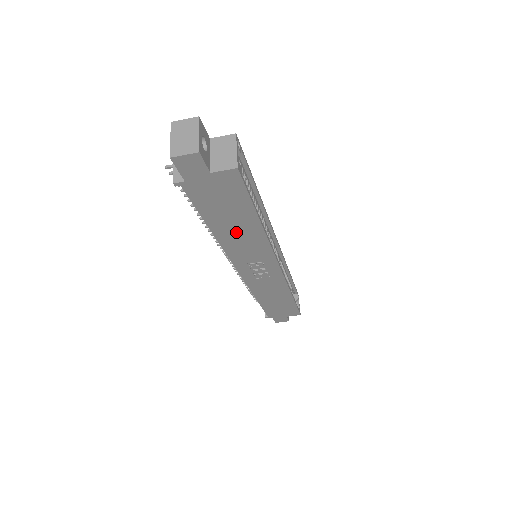
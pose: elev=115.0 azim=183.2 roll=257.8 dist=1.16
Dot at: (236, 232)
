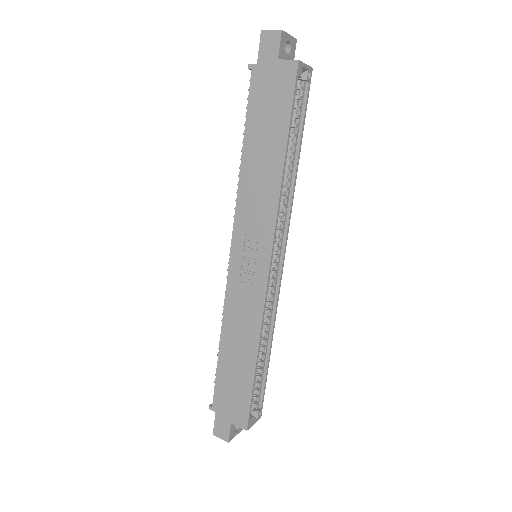
Dot at: (260, 165)
